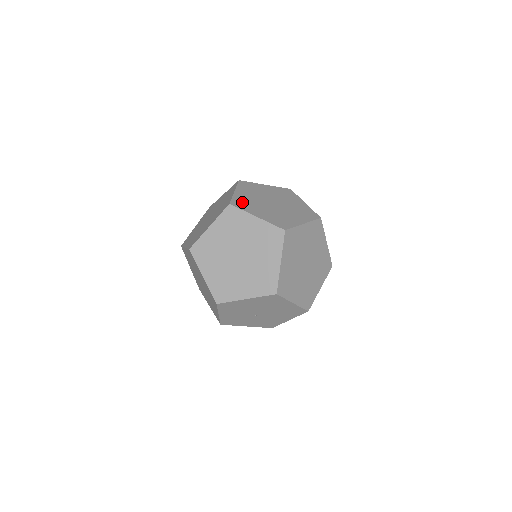
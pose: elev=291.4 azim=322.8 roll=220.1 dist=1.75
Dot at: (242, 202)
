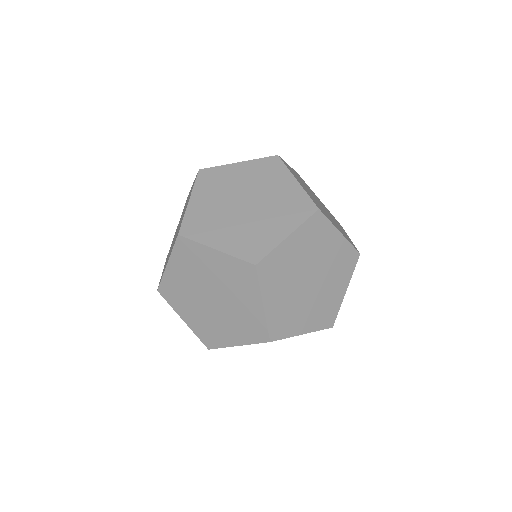
Dot at: (317, 204)
